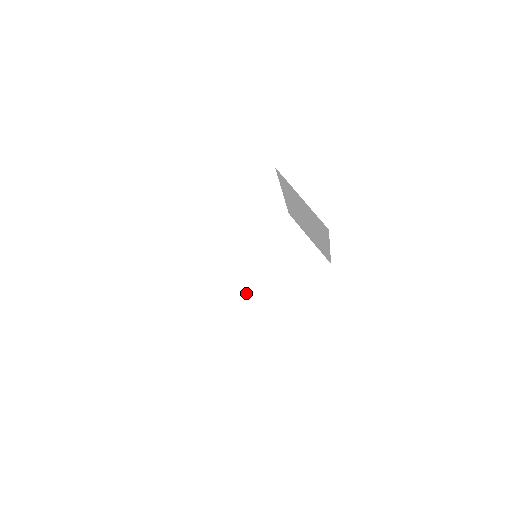
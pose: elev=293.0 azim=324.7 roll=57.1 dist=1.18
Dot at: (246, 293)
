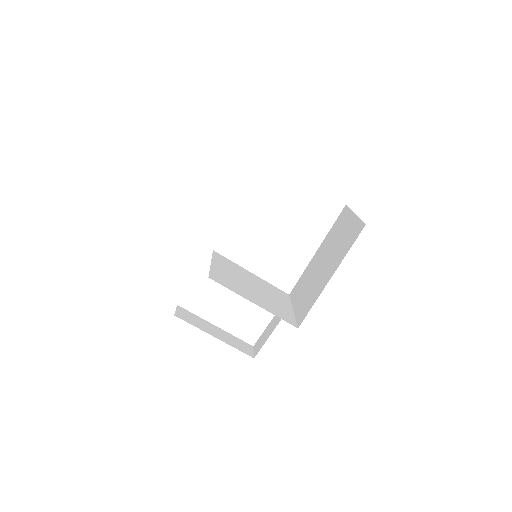
Dot at: (215, 268)
